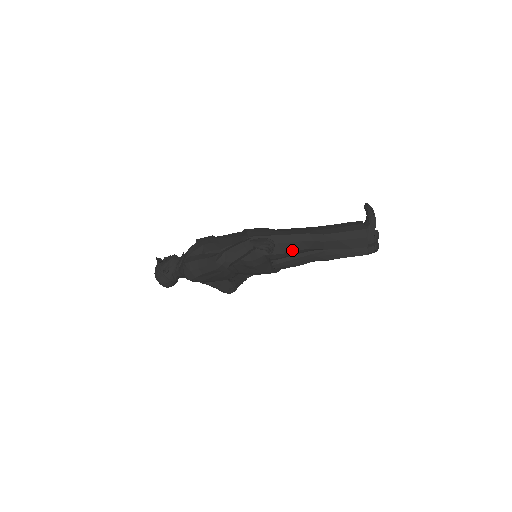
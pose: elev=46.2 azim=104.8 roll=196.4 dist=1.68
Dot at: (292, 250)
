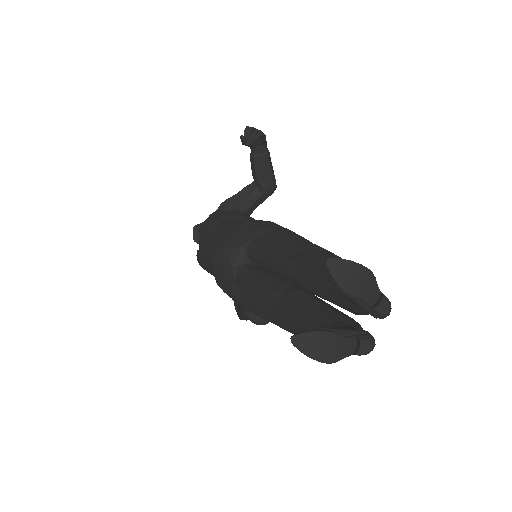
Dot at: occluded
